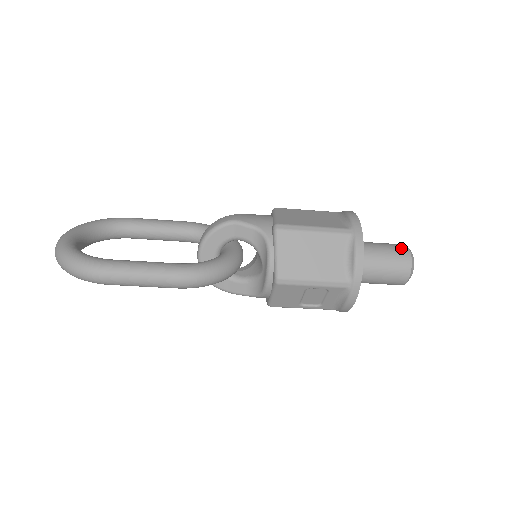
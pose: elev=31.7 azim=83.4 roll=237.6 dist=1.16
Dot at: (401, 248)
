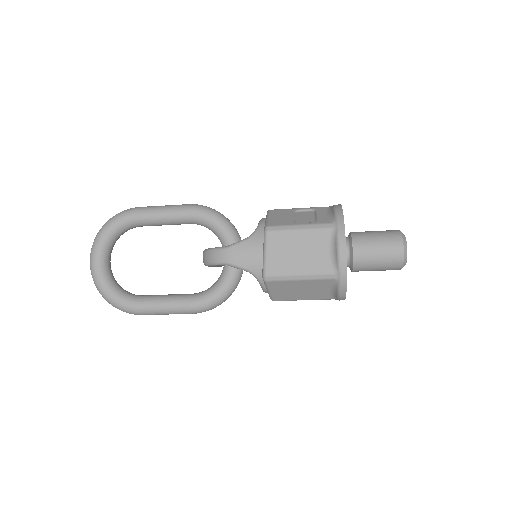
Dot at: (395, 254)
